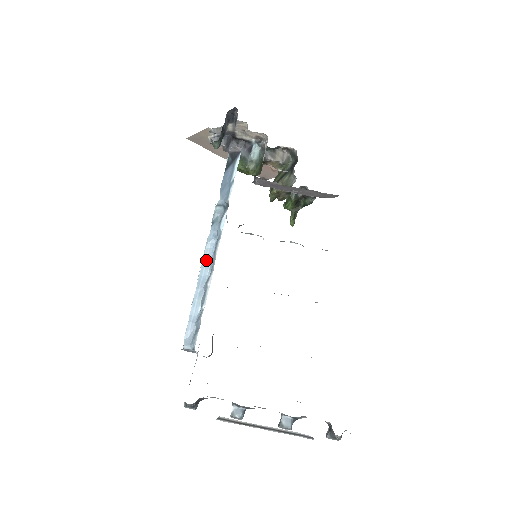
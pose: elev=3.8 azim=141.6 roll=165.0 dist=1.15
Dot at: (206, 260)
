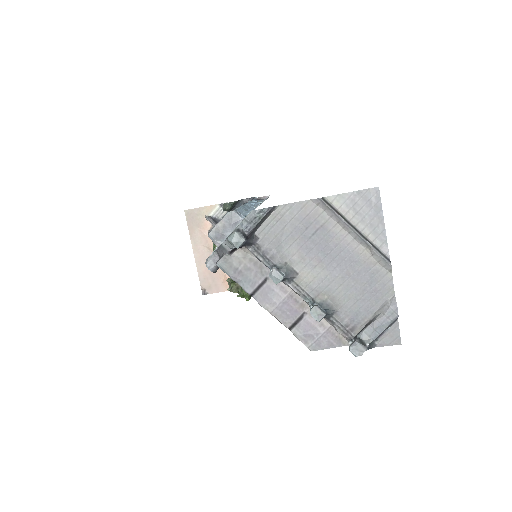
Dot at: (247, 206)
